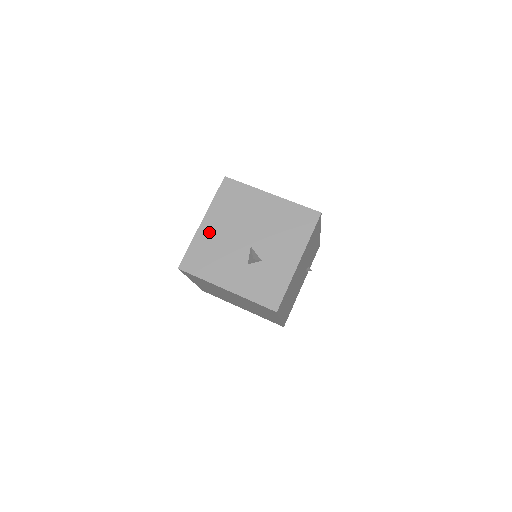
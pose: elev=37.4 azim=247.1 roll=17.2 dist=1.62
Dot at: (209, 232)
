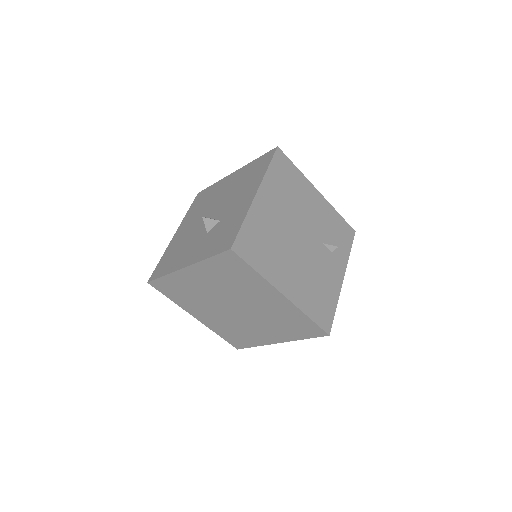
Dot at: (178, 237)
